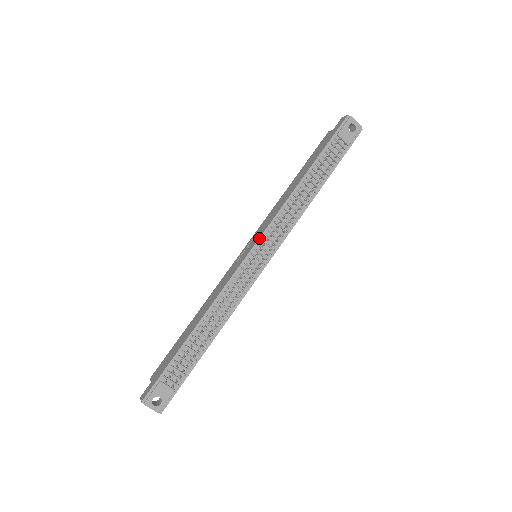
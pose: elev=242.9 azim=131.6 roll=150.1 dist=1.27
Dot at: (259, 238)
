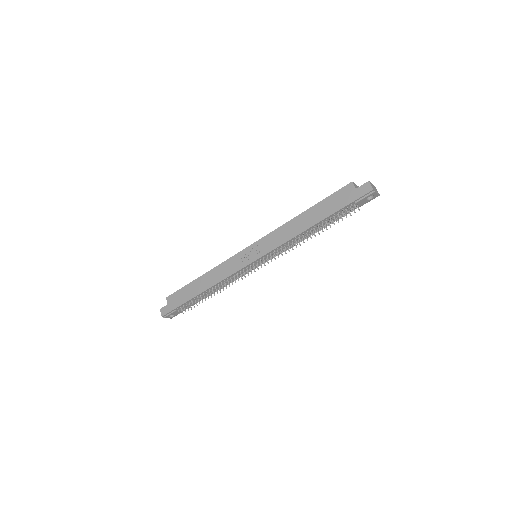
Dot at: (262, 256)
